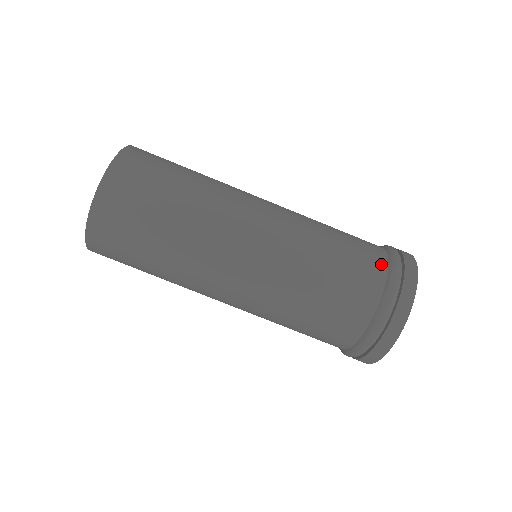
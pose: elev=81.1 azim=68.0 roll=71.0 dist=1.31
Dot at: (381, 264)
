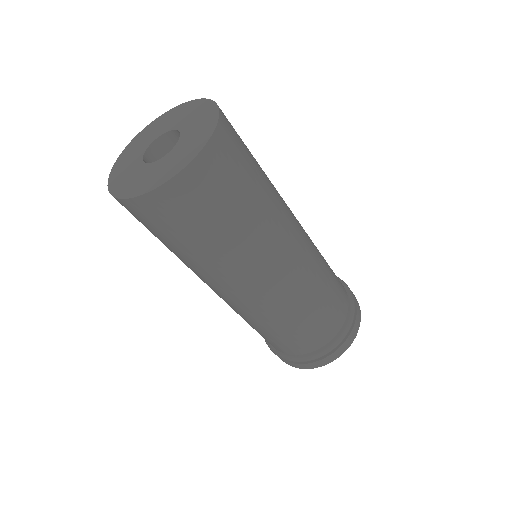
Dot at: (322, 342)
